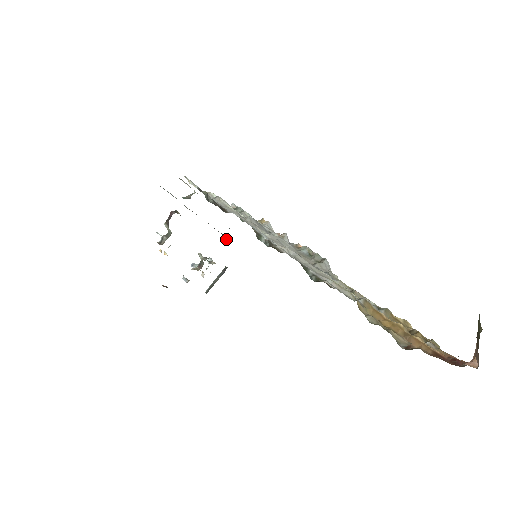
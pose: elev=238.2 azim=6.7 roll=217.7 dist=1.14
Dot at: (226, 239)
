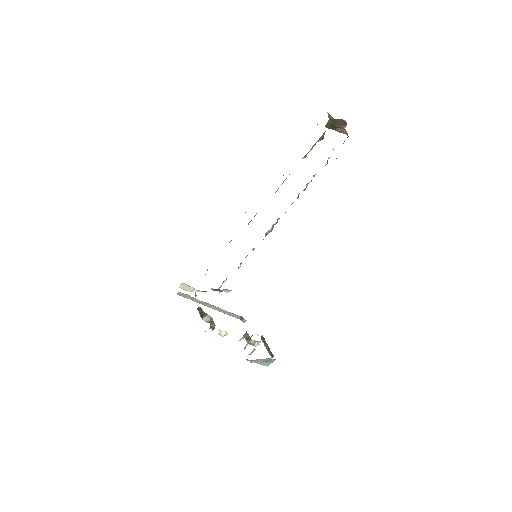
Dot at: occluded
